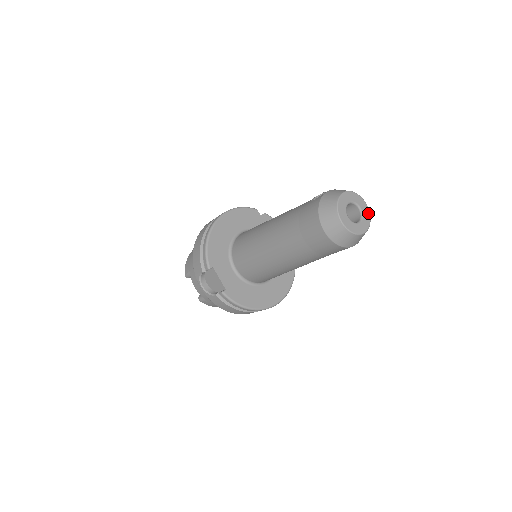
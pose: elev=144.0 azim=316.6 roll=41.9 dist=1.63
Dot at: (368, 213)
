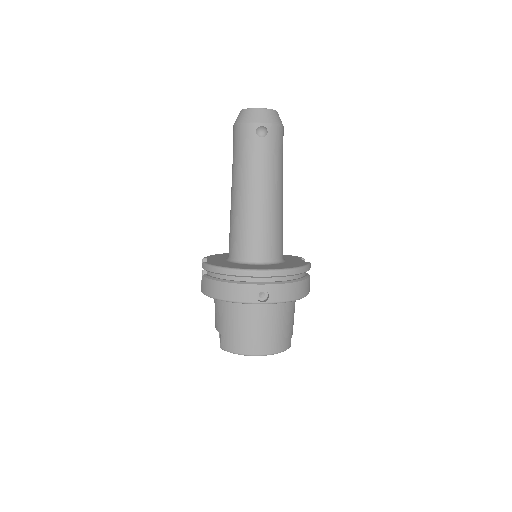
Dot at: occluded
